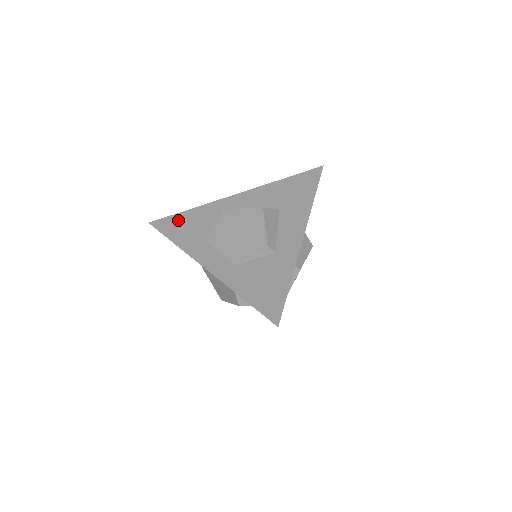
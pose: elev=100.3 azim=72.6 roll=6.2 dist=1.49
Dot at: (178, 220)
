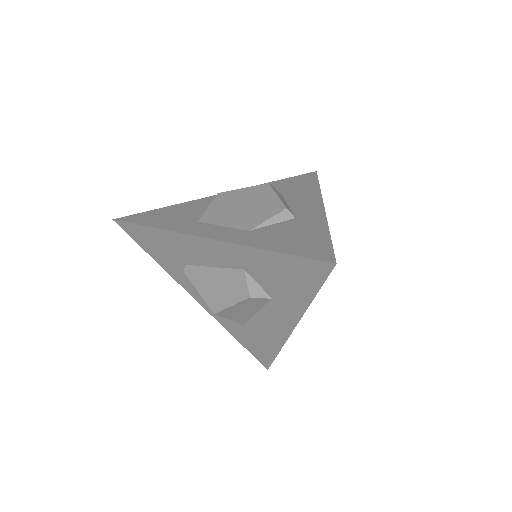
Dot at: (154, 213)
